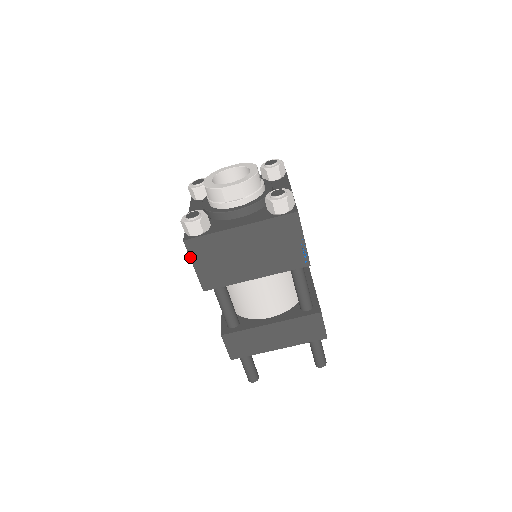
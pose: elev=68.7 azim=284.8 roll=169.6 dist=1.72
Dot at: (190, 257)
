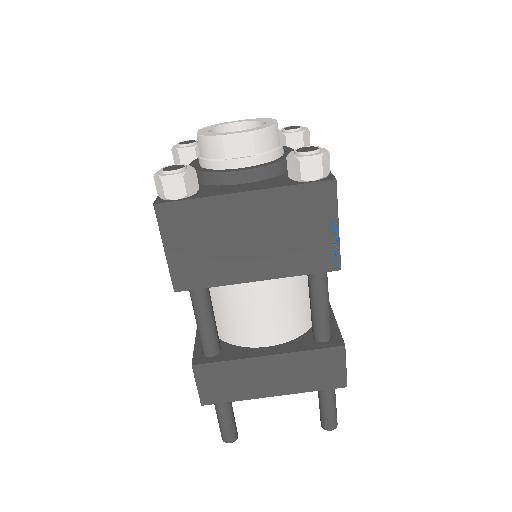
Dot at: (161, 233)
